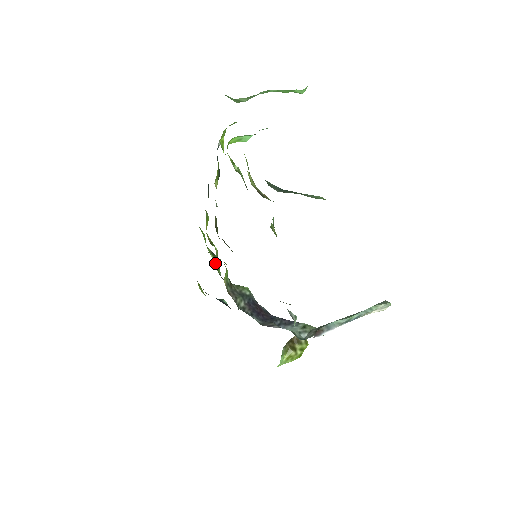
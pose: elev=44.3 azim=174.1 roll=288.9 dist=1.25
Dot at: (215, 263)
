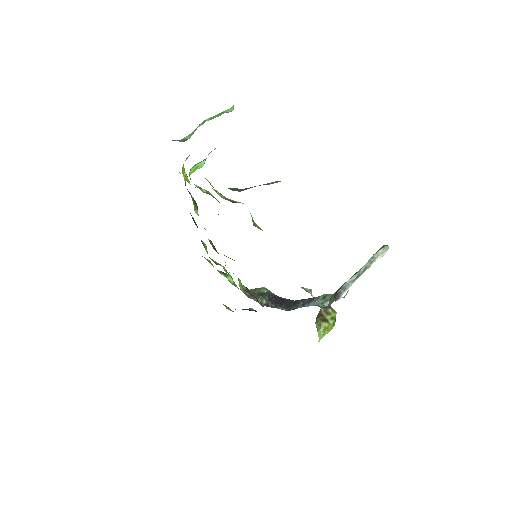
Dot at: (228, 279)
